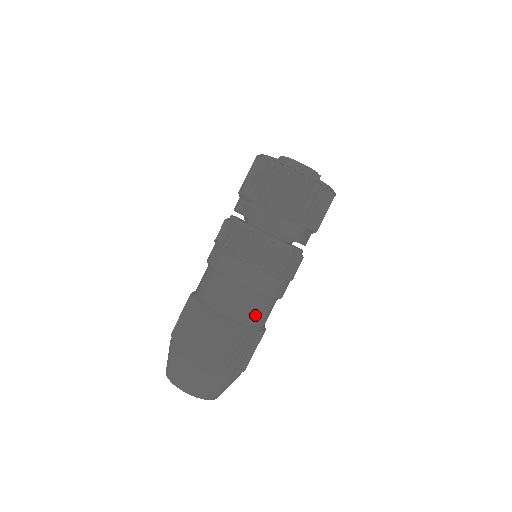
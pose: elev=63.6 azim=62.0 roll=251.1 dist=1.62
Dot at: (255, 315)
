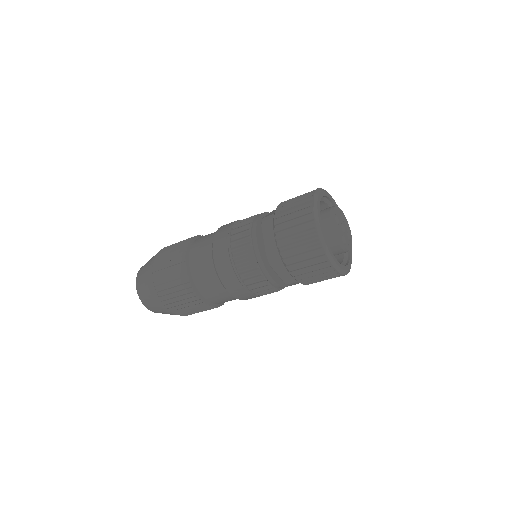
Dot at: (223, 301)
